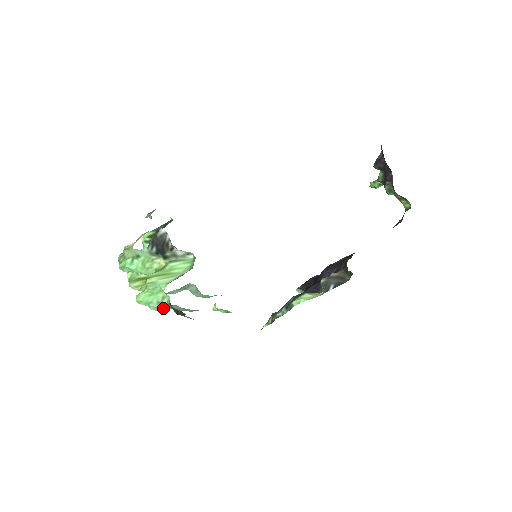
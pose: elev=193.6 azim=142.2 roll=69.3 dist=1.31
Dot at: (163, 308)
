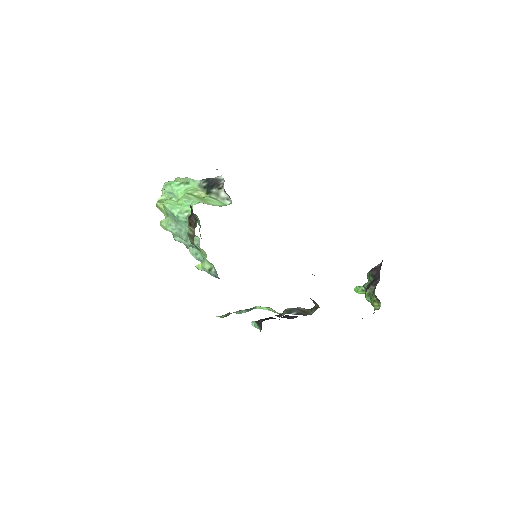
Dot at: (172, 227)
